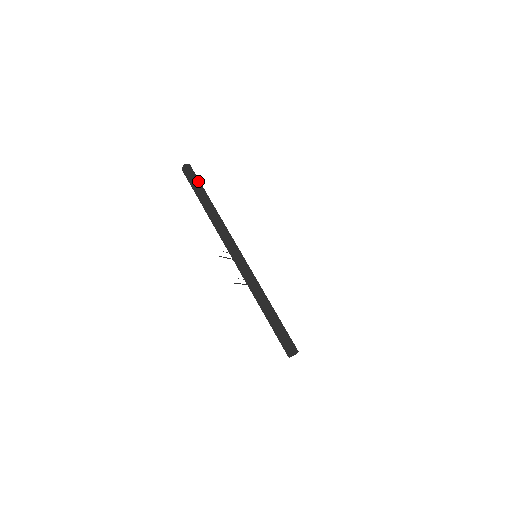
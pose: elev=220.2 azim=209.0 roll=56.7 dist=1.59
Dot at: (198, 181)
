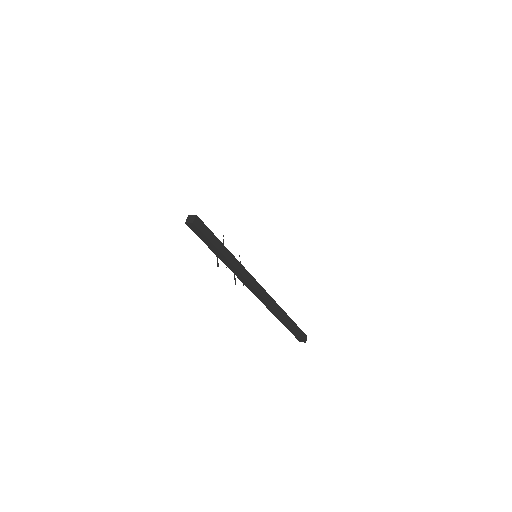
Dot at: (212, 235)
